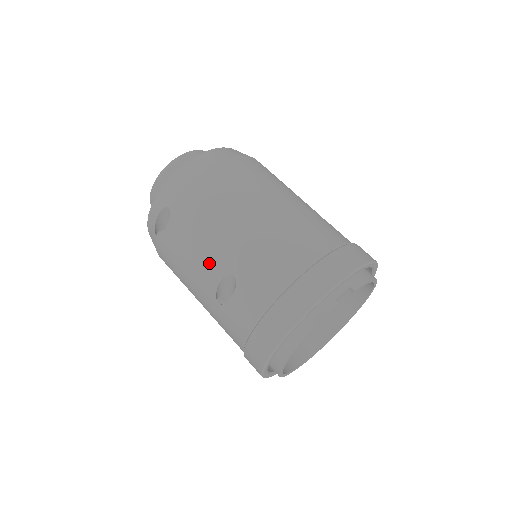
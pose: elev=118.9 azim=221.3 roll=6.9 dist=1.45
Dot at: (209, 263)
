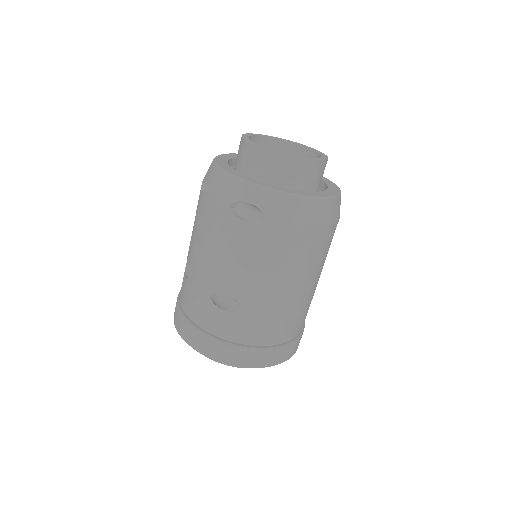
Dot at: (238, 282)
